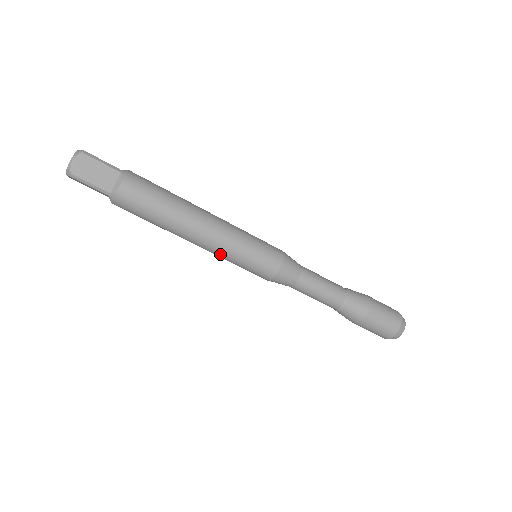
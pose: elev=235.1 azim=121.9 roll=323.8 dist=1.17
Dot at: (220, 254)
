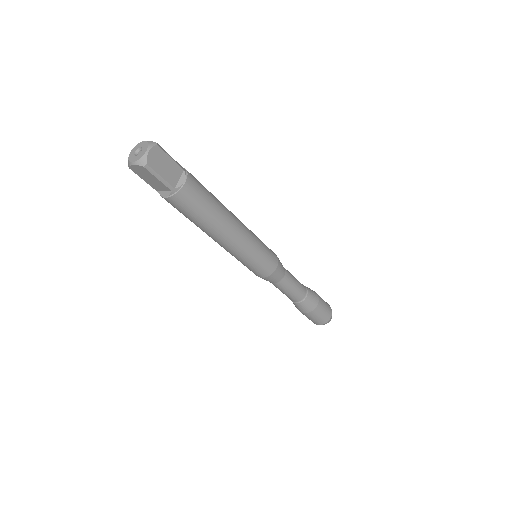
Dot at: (239, 253)
